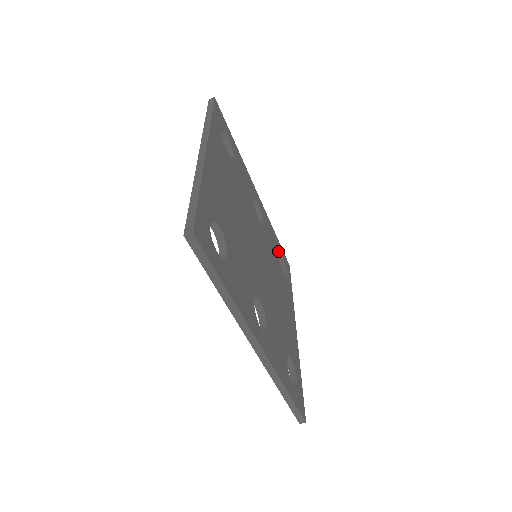
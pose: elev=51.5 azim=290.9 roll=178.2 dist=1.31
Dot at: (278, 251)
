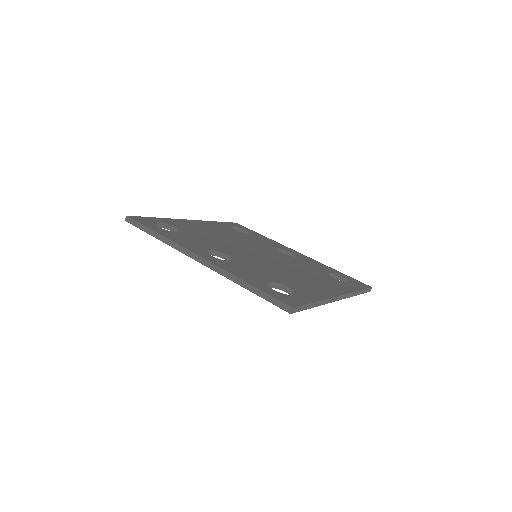
Dot at: (332, 273)
